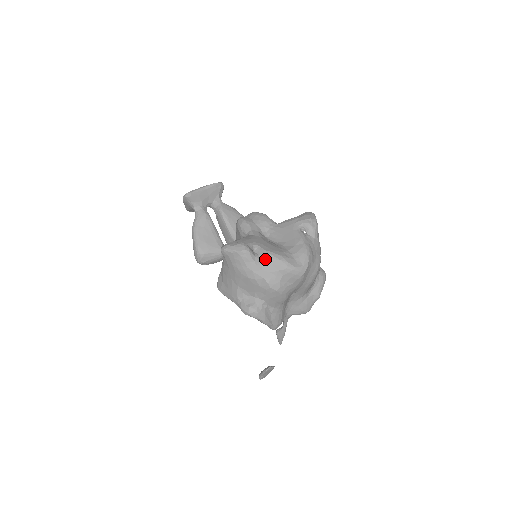
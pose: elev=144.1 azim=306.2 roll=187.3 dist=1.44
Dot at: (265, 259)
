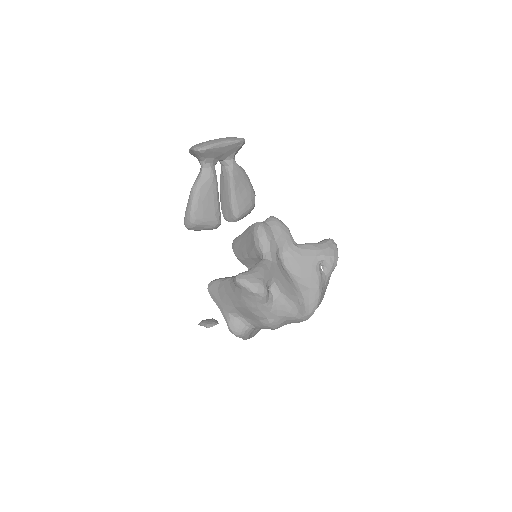
Dot at: (278, 302)
